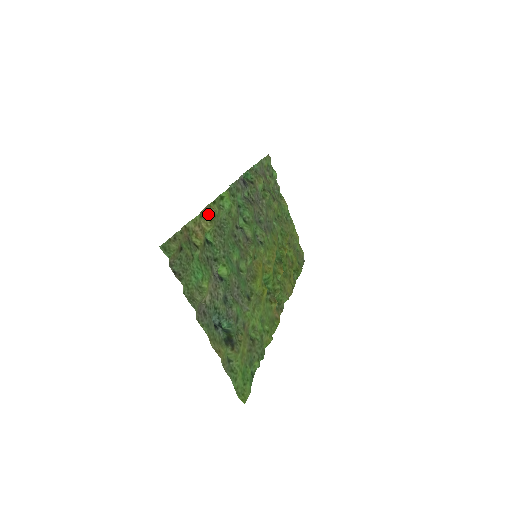
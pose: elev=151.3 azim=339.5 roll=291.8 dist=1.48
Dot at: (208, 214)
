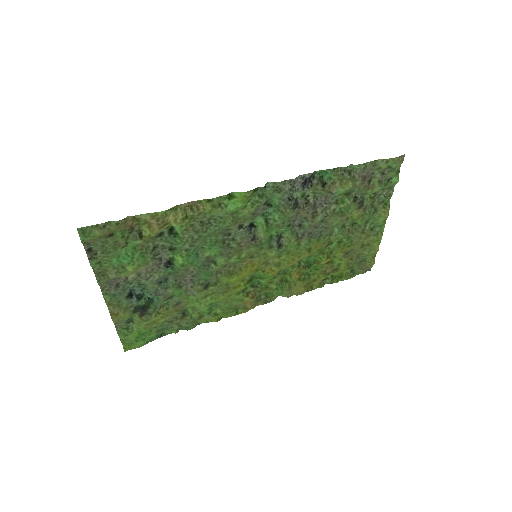
Dot at: (190, 209)
